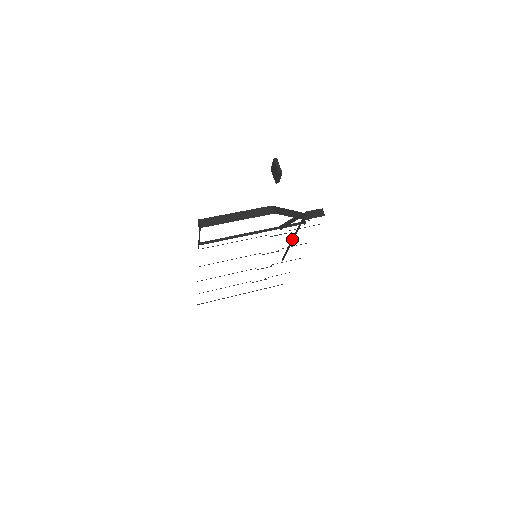
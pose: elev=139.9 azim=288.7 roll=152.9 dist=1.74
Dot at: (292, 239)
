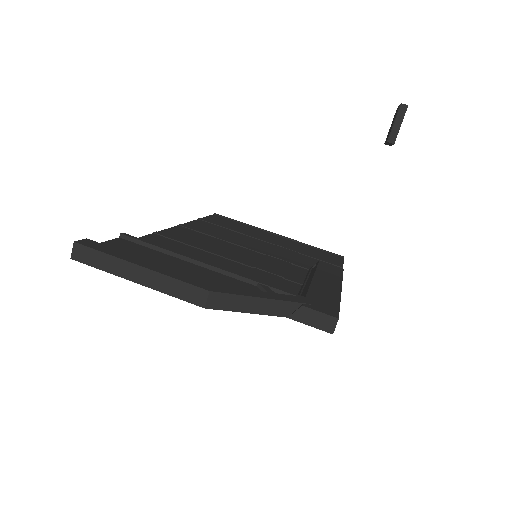
Dot at: occluded
